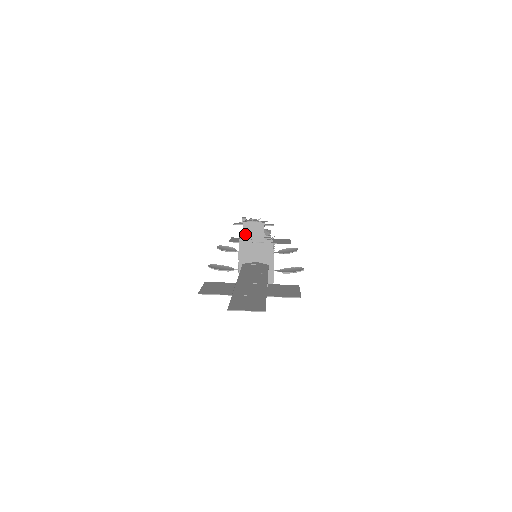
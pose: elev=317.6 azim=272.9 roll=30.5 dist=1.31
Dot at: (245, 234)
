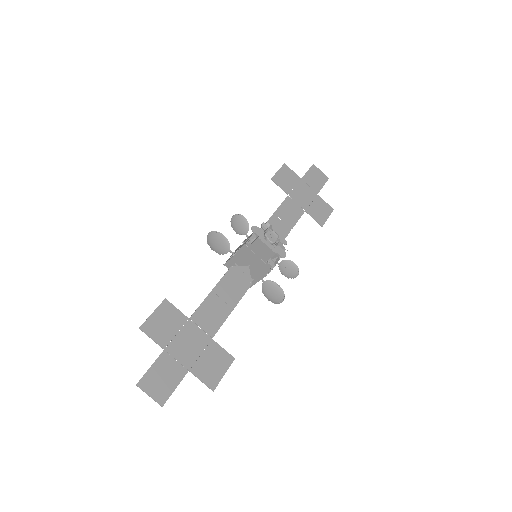
Dot at: (254, 245)
